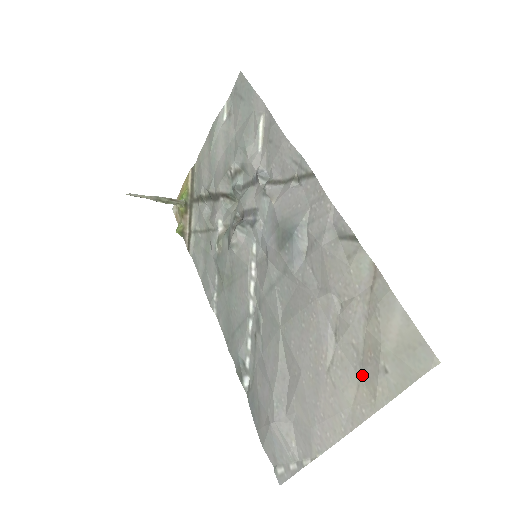
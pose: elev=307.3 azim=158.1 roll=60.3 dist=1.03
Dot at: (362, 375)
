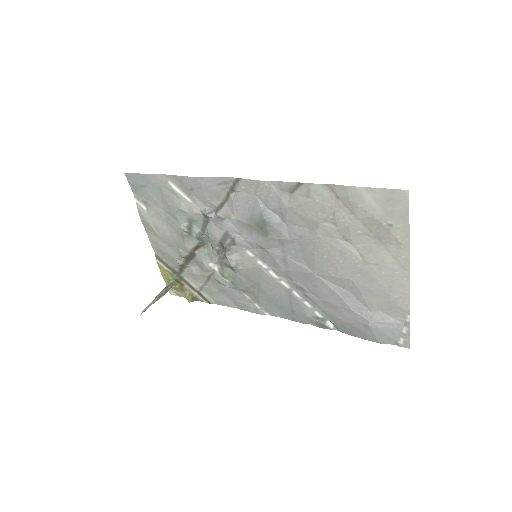
Dot at: (383, 242)
